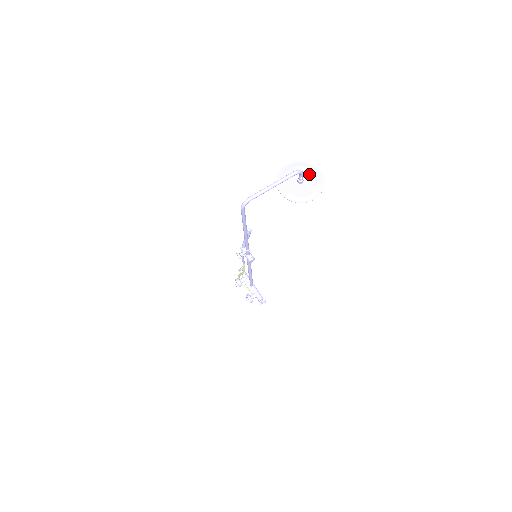
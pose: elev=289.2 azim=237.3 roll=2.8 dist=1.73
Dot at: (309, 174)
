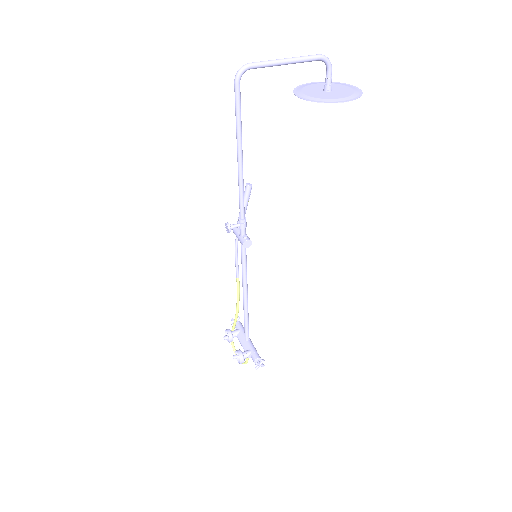
Dot at: (341, 87)
